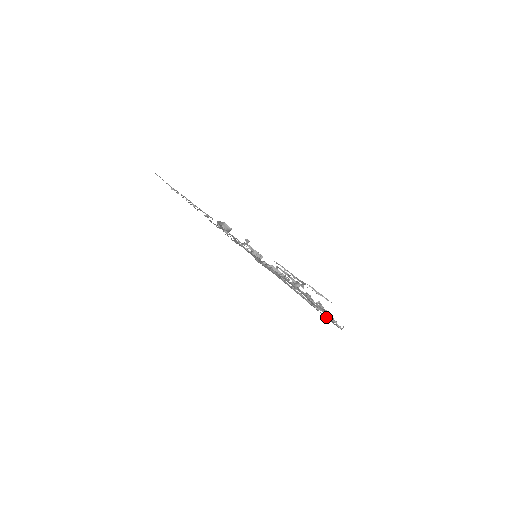
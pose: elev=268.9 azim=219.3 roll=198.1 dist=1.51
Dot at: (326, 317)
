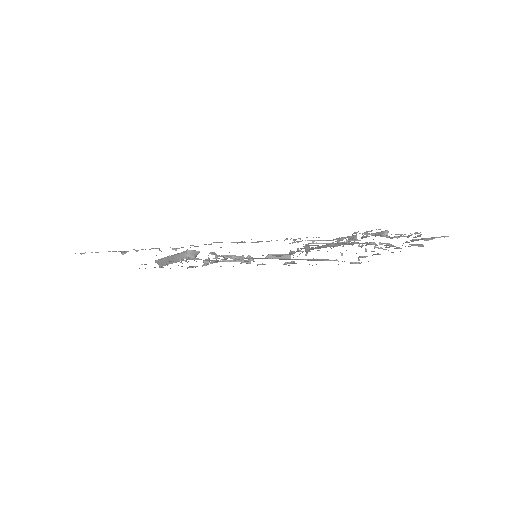
Dot at: (338, 264)
